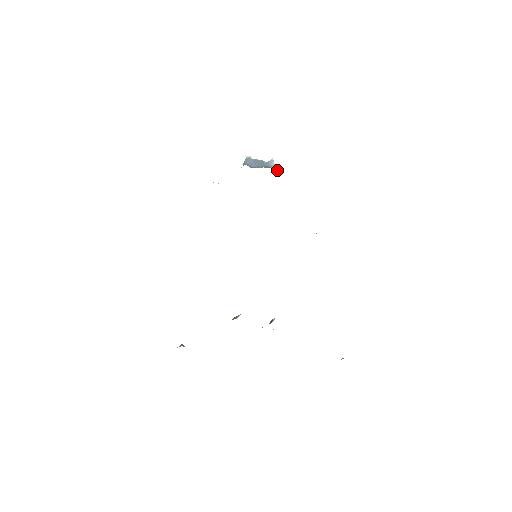
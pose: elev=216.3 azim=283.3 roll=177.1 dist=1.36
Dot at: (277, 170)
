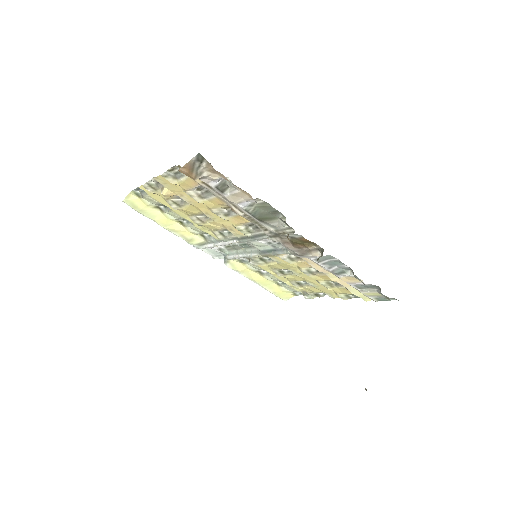
Dot at: occluded
